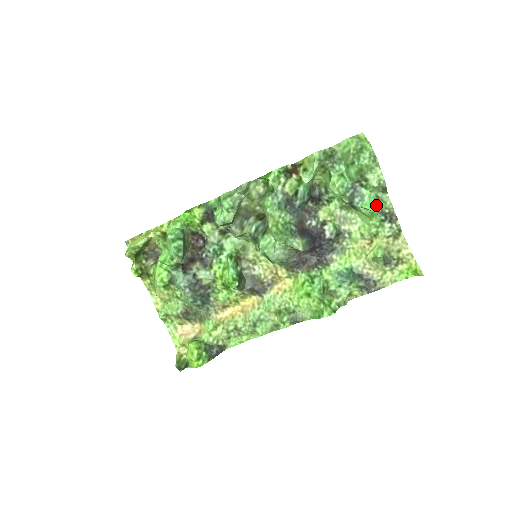
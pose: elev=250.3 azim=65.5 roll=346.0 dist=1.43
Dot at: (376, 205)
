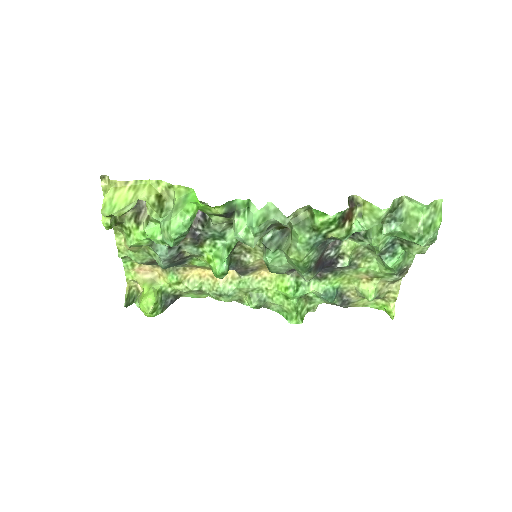
Dot at: (400, 263)
